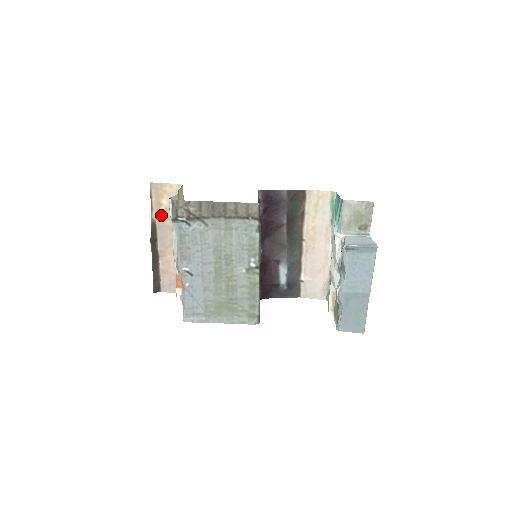
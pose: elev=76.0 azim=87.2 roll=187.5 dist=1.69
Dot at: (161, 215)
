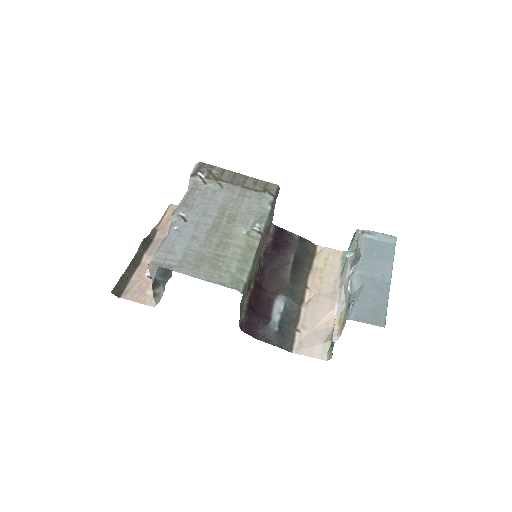
Dot at: (166, 228)
